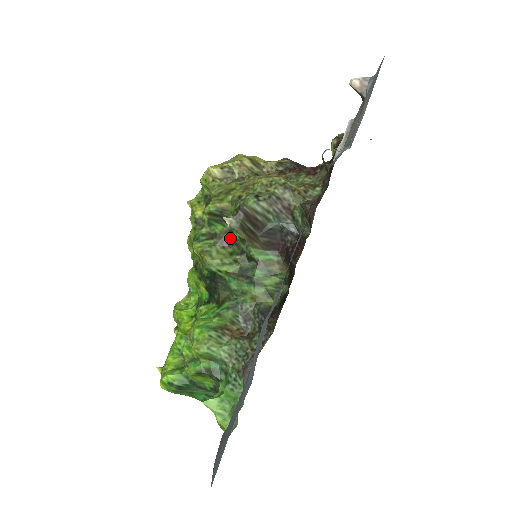
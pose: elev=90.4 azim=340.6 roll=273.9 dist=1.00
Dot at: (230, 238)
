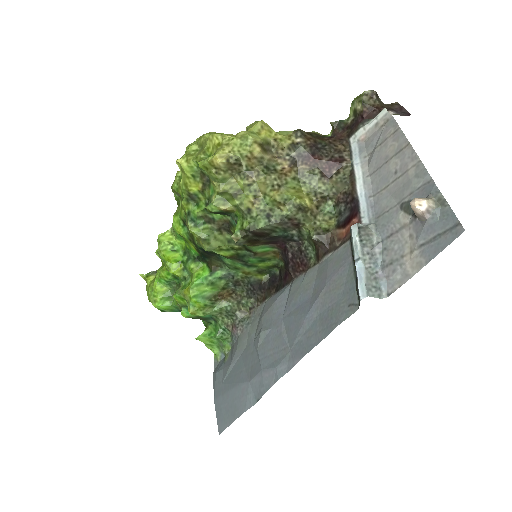
Dot at: (229, 228)
